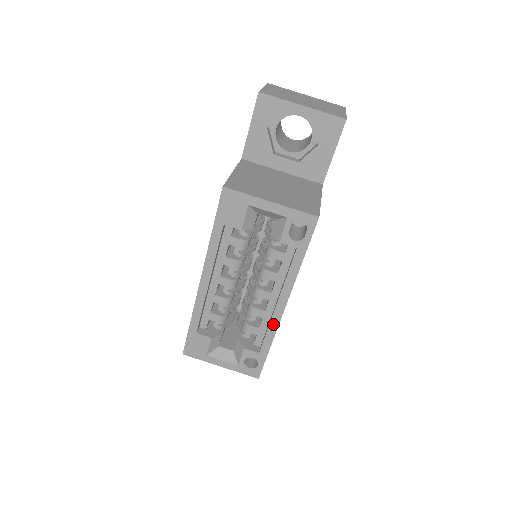
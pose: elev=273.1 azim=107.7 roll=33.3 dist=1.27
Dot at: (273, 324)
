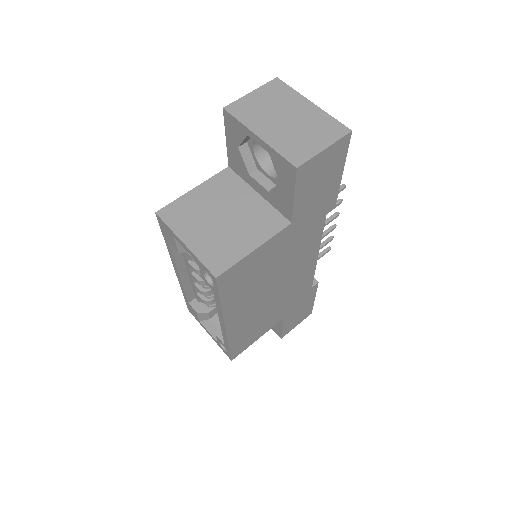
Dot at: (224, 333)
